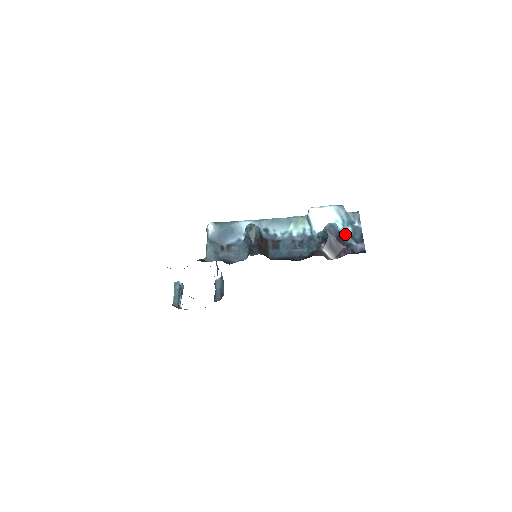
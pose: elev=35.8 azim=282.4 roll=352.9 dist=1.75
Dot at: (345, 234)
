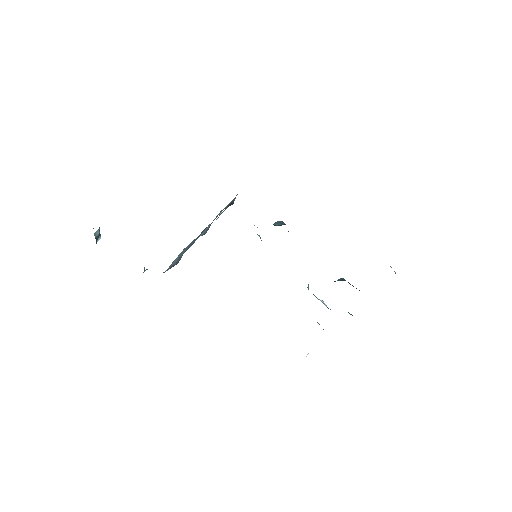
Dot at: occluded
